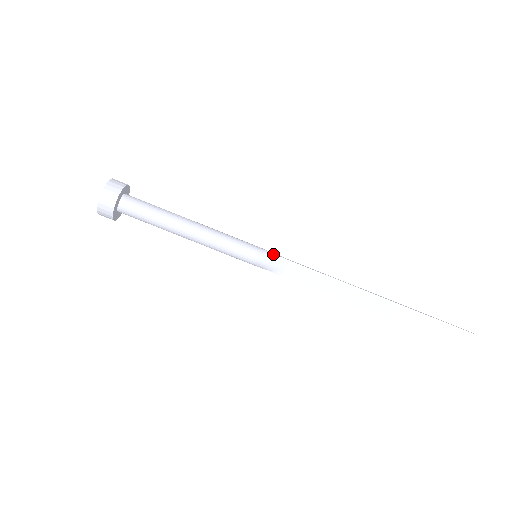
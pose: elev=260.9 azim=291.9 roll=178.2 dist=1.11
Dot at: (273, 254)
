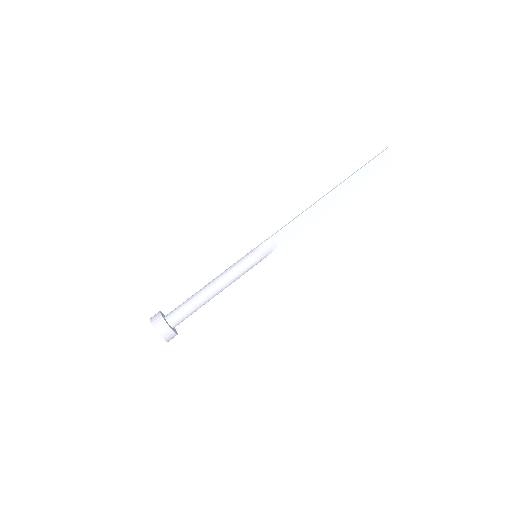
Dot at: (262, 244)
